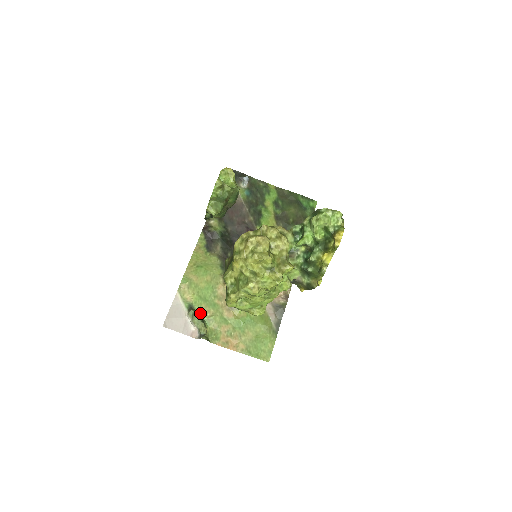
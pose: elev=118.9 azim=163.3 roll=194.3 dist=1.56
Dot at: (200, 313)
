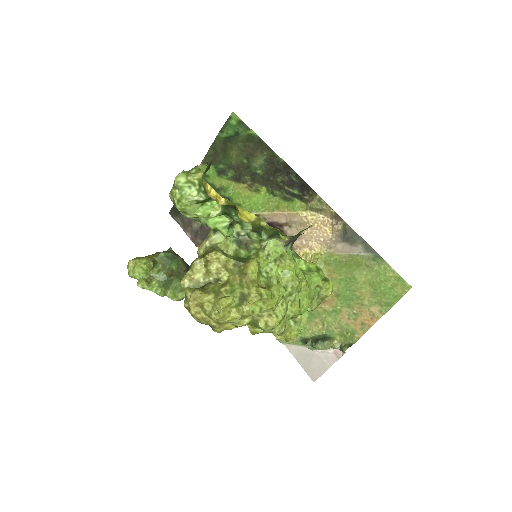
Dot at: (315, 335)
